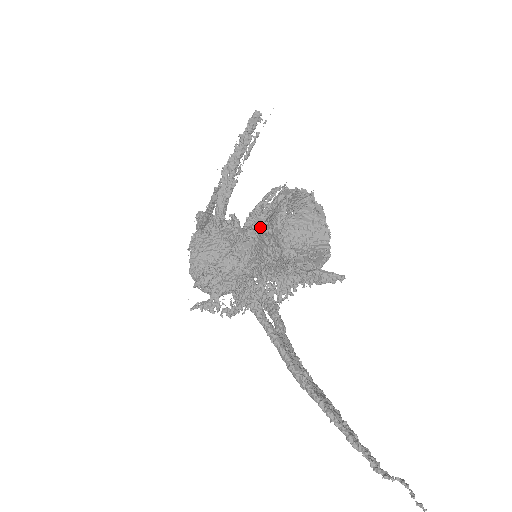
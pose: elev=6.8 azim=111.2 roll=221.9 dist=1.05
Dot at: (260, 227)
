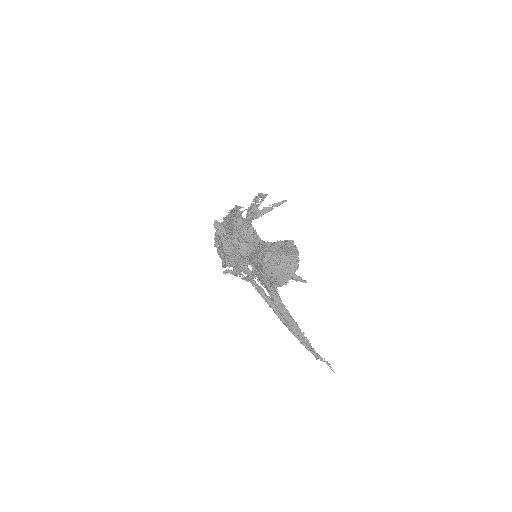
Dot at: (254, 263)
